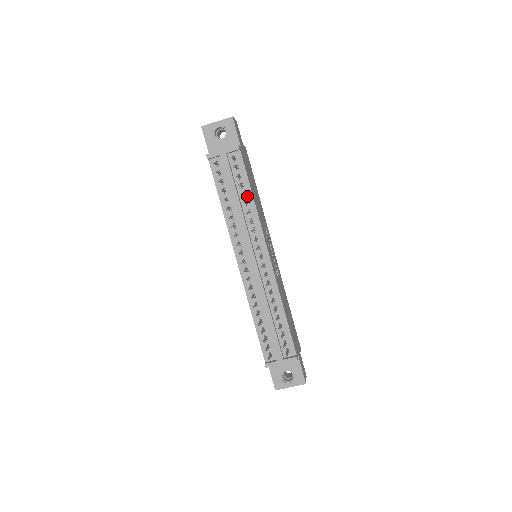
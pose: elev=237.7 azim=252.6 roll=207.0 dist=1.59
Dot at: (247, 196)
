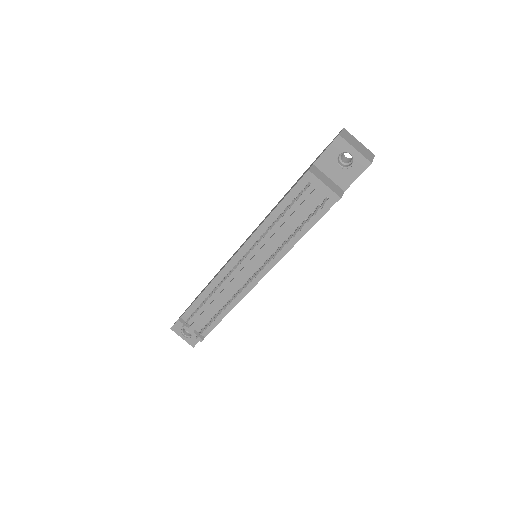
Dot at: (298, 232)
